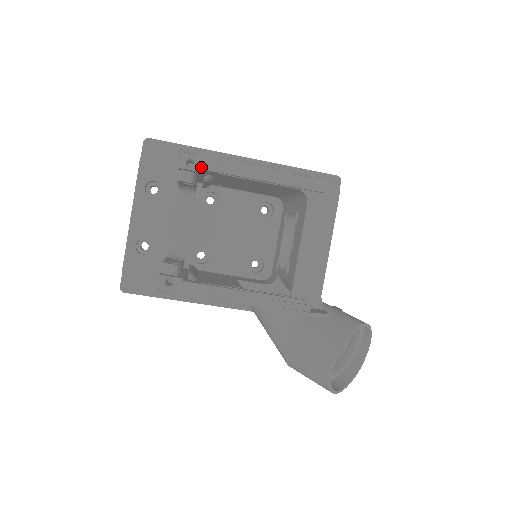
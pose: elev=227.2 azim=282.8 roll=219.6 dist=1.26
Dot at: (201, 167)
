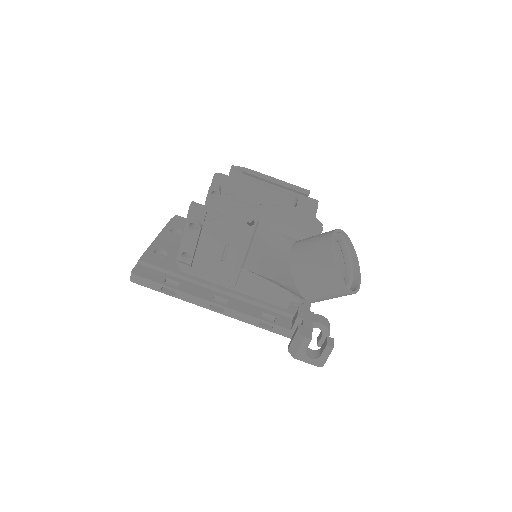
Dot at: (231, 166)
